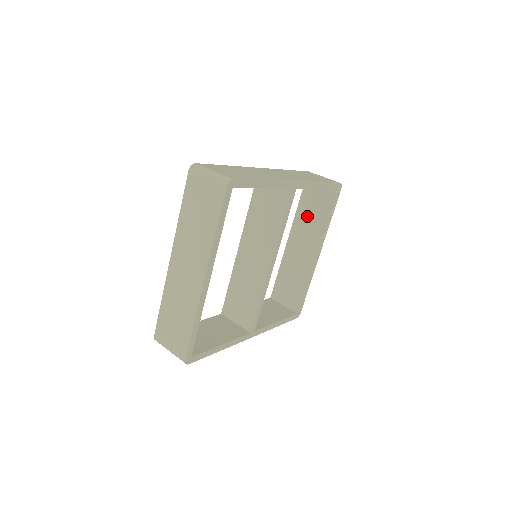
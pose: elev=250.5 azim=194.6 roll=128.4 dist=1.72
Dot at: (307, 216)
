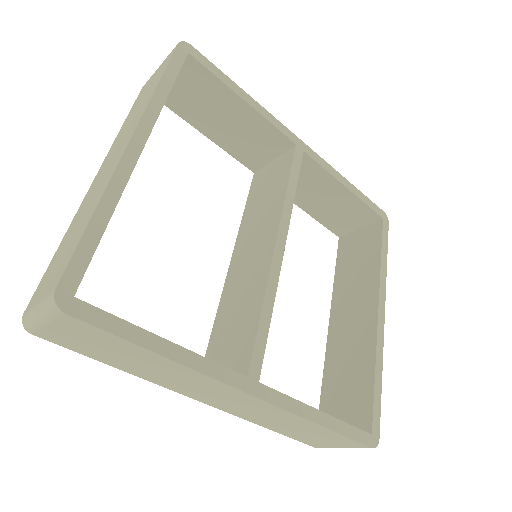
Dot at: (350, 275)
